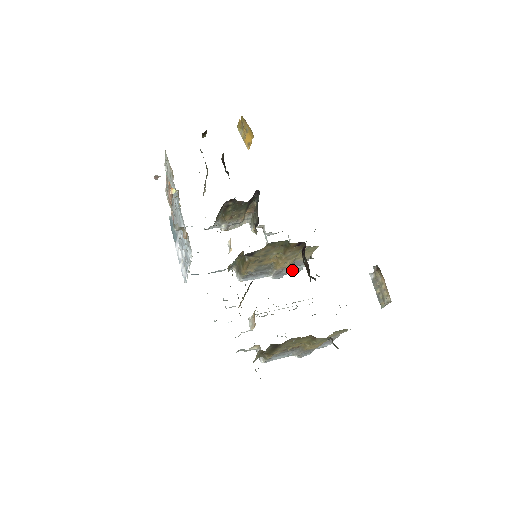
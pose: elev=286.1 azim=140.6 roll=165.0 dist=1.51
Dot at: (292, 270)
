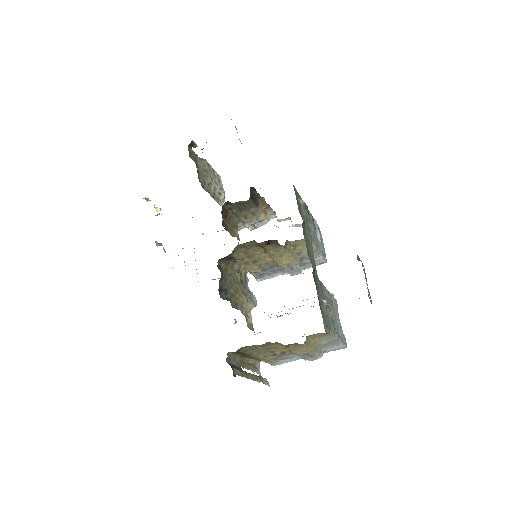
Dot at: occluded
